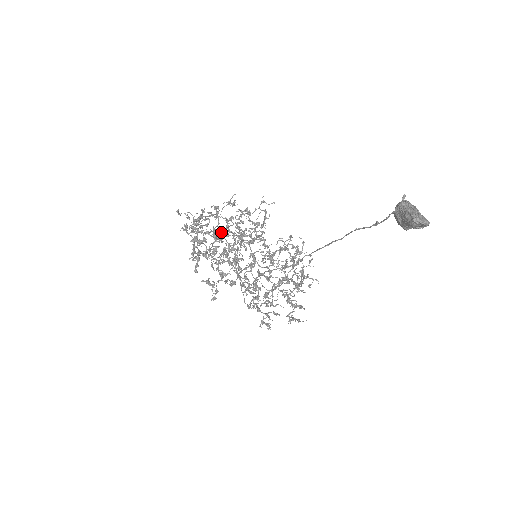
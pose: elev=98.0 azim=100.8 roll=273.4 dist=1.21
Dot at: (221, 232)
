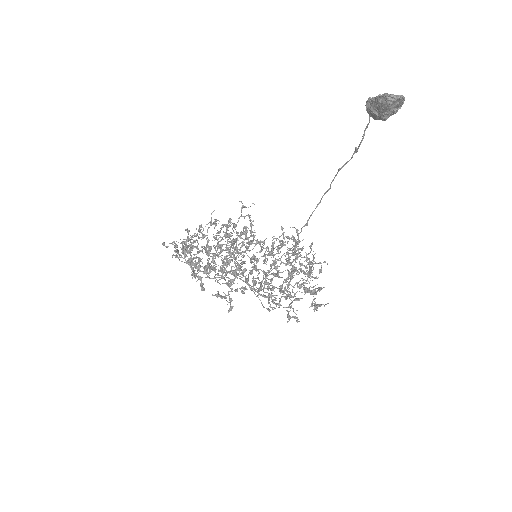
Dot at: occluded
